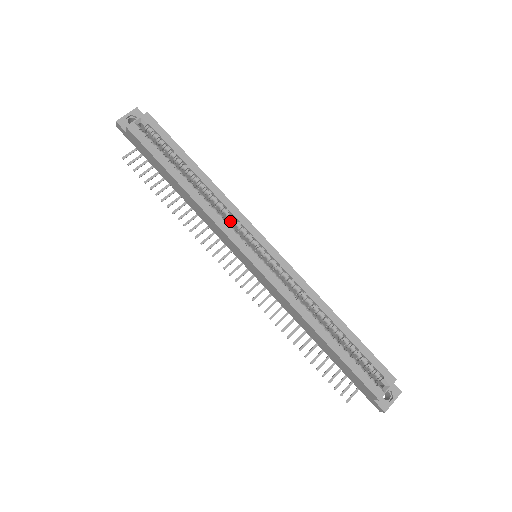
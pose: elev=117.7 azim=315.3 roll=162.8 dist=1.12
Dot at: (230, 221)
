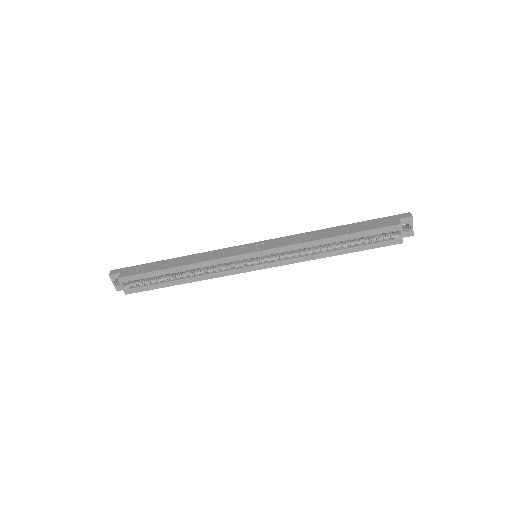
Dot at: (223, 263)
